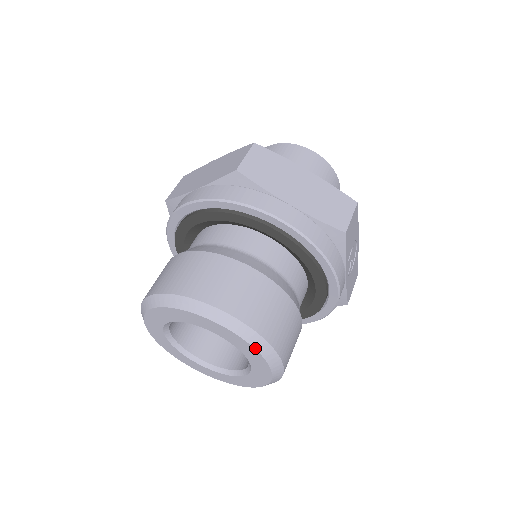
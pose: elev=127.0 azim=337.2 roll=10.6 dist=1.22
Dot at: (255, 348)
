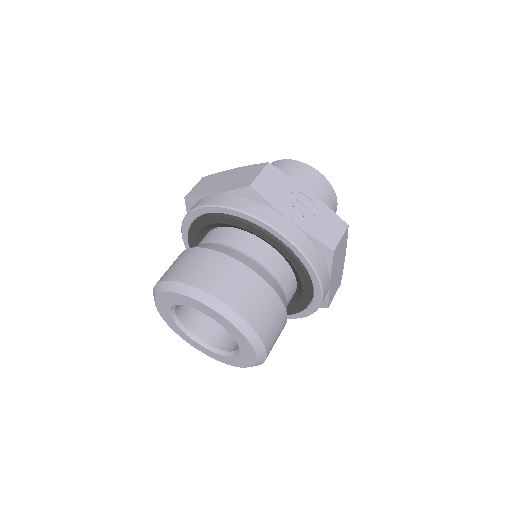
Dot at: (192, 298)
